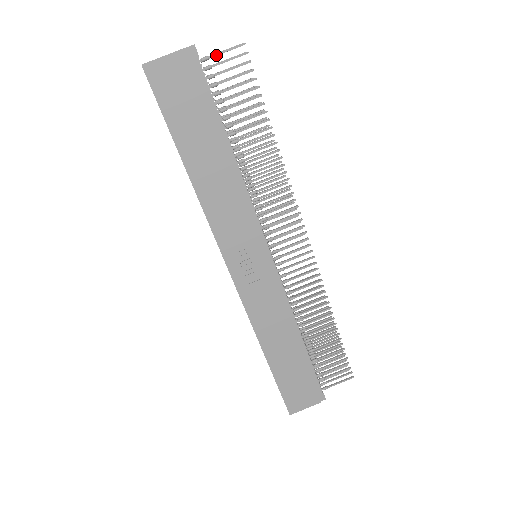
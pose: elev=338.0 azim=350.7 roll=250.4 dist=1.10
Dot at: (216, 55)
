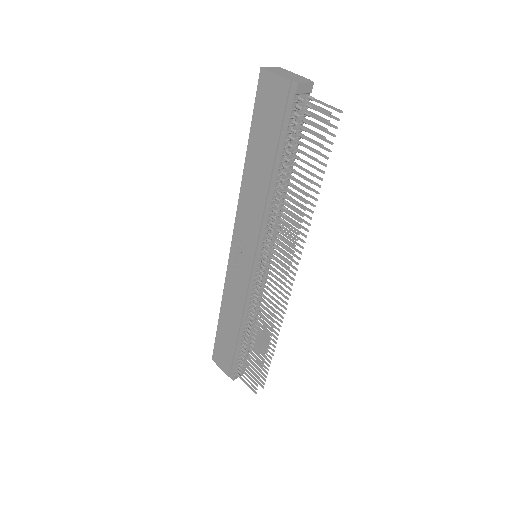
Dot at: (308, 103)
